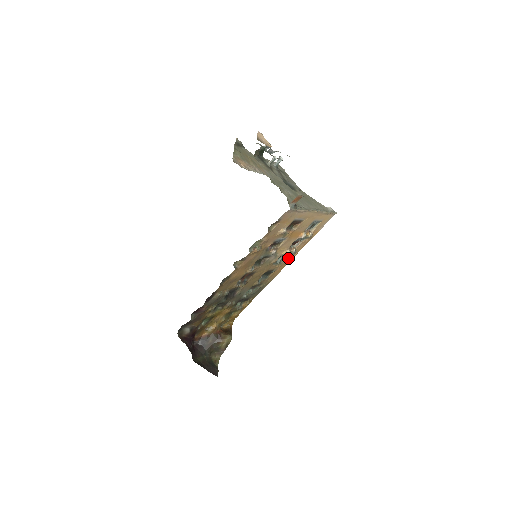
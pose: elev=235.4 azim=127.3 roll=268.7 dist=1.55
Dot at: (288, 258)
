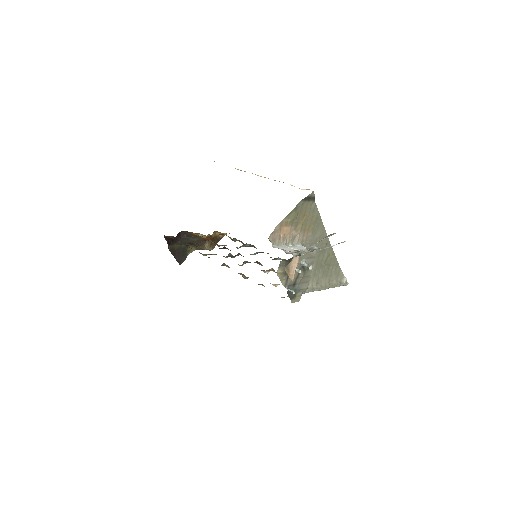
Dot at: occluded
